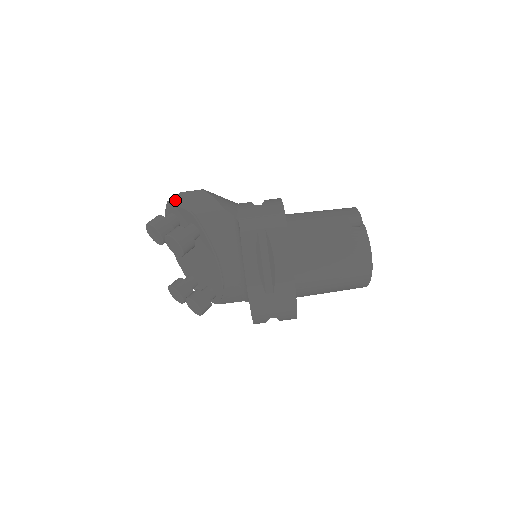
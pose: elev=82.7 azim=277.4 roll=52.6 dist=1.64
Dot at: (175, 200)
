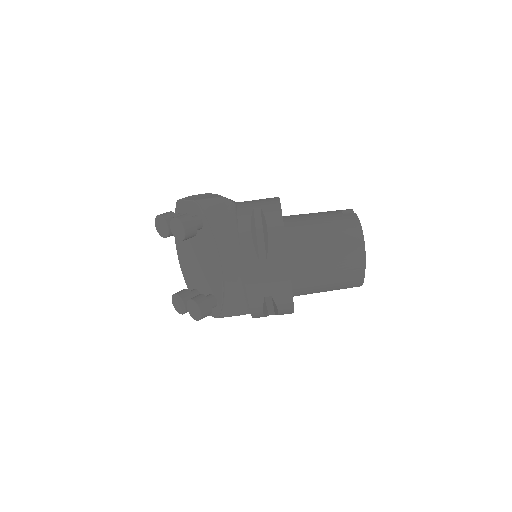
Dot at: (183, 198)
